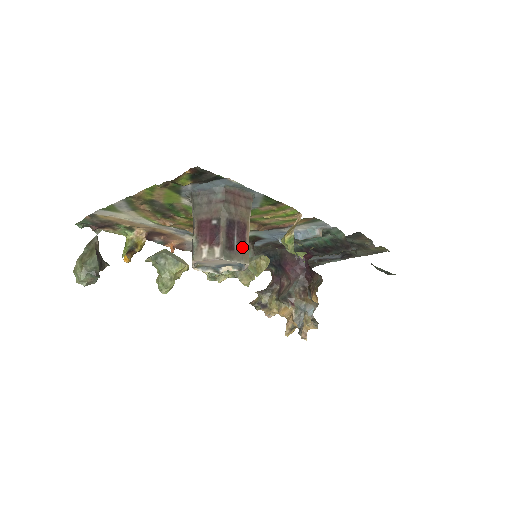
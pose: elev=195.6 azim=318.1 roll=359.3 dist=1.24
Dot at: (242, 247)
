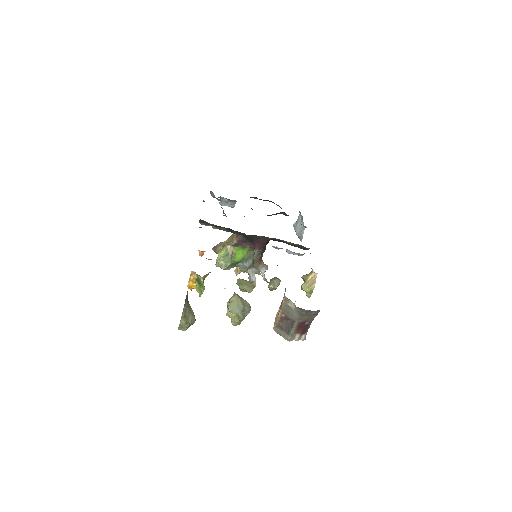
Dot at: occluded
